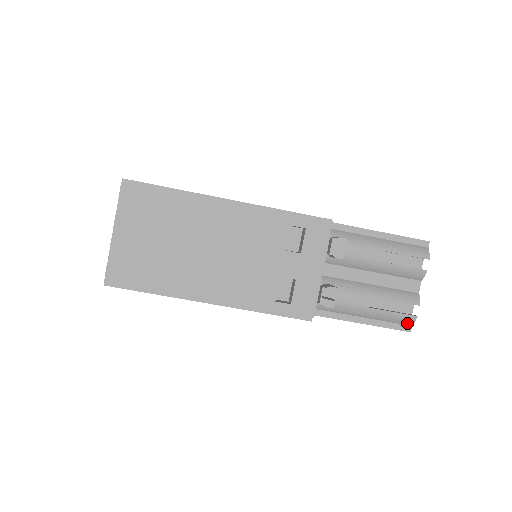
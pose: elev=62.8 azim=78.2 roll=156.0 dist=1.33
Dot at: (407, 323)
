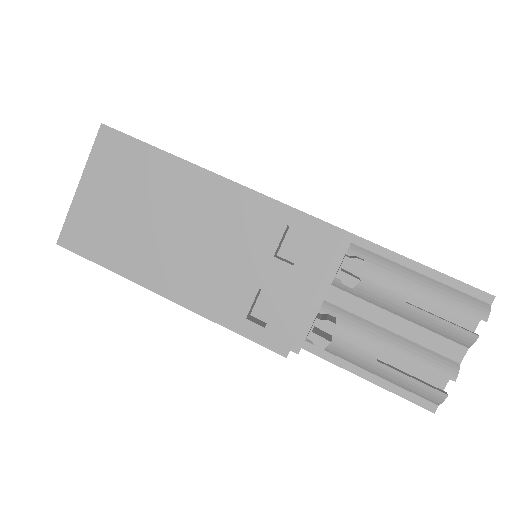
Dot at: (432, 399)
